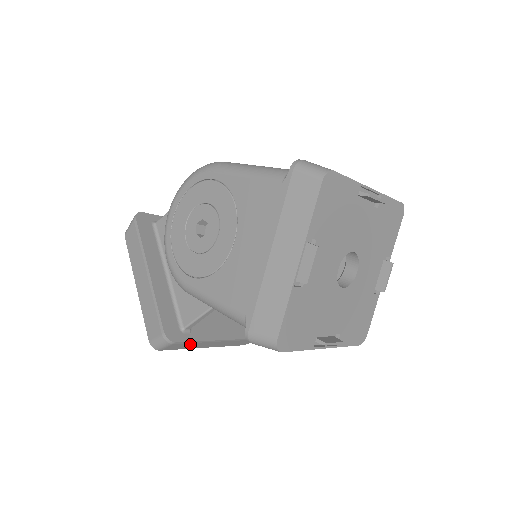
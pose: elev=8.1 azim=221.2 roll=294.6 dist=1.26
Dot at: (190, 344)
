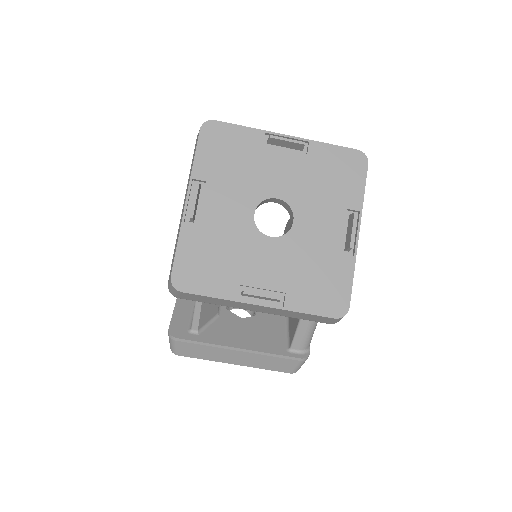
Dot at: (201, 348)
